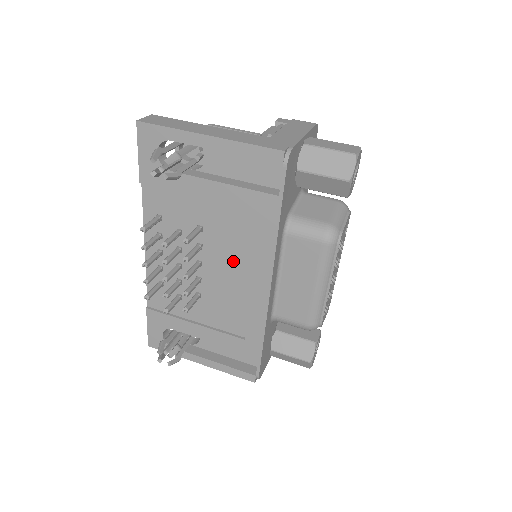
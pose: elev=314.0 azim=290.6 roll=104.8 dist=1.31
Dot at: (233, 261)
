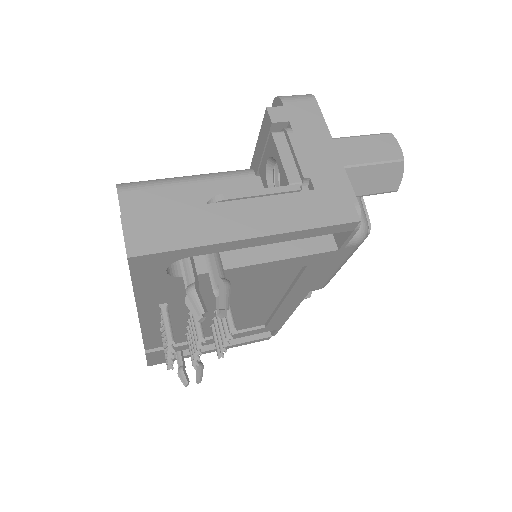
Dot at: (262, 297)
